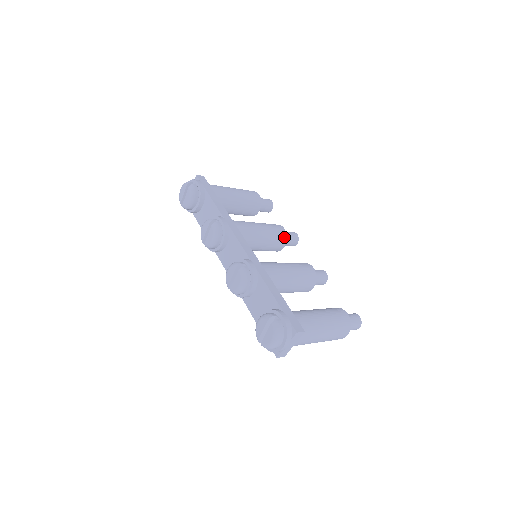
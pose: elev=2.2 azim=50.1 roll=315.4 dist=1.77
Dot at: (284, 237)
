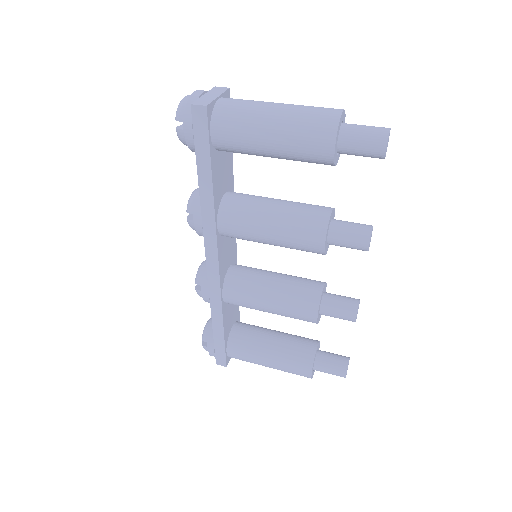
Dot at: (319, 253)
